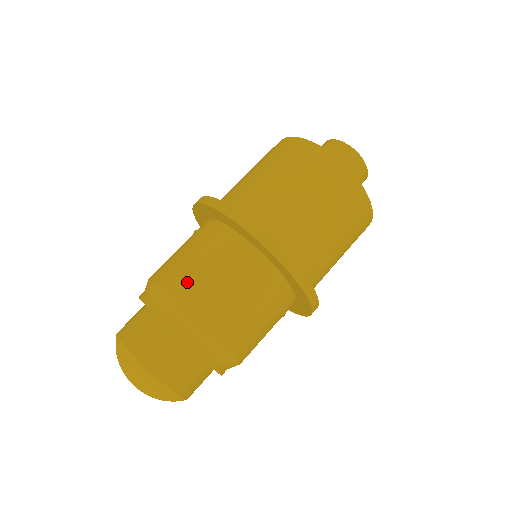
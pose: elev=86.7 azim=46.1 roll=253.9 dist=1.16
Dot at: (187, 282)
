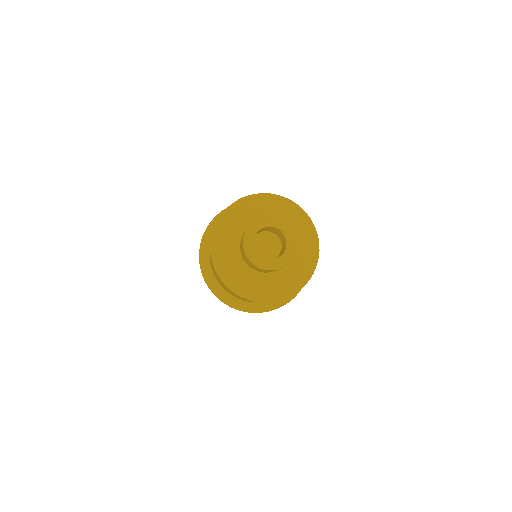
Dot at: occluded
